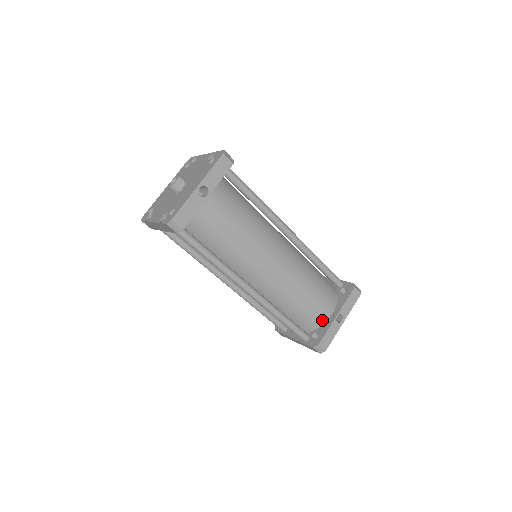
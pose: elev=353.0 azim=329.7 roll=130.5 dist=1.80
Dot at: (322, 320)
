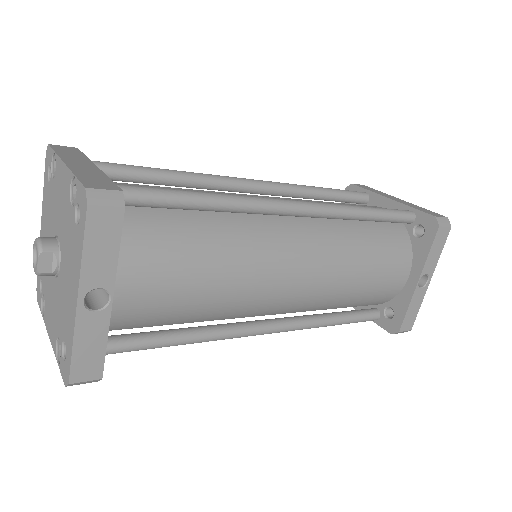
Dot at: (395, 292)
